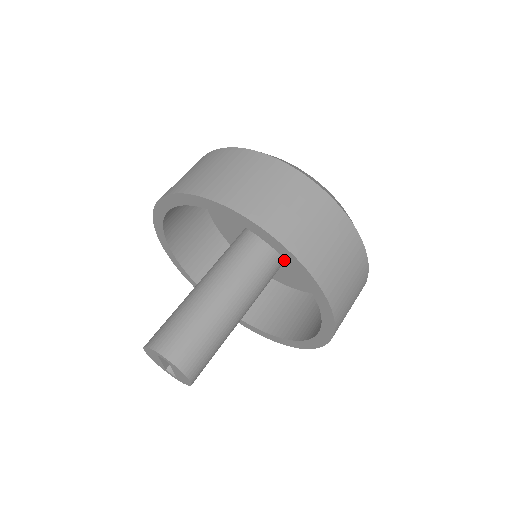
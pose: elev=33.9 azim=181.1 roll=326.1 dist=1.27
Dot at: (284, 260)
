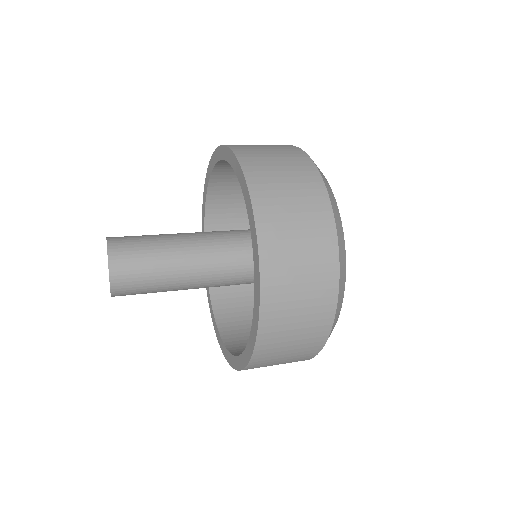
Dot at: occluded
